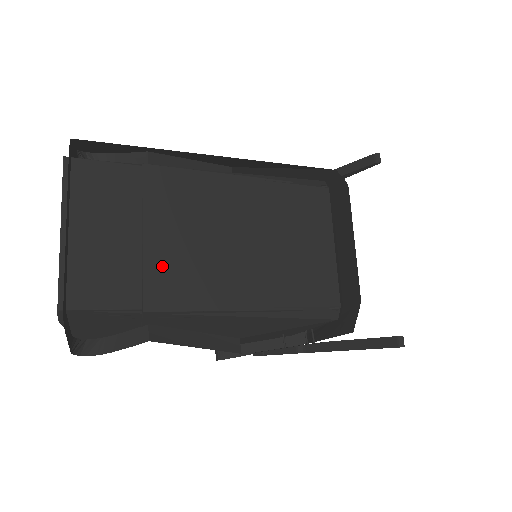
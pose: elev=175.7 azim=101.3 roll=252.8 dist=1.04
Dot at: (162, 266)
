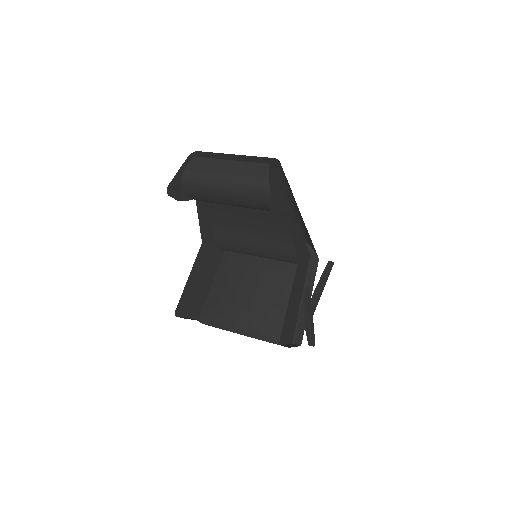
Dot at: occluded
